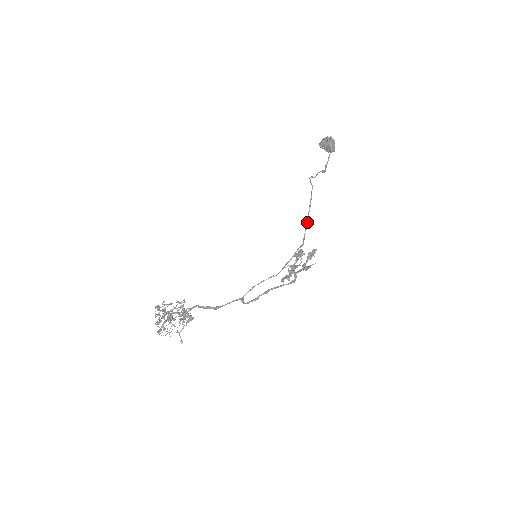
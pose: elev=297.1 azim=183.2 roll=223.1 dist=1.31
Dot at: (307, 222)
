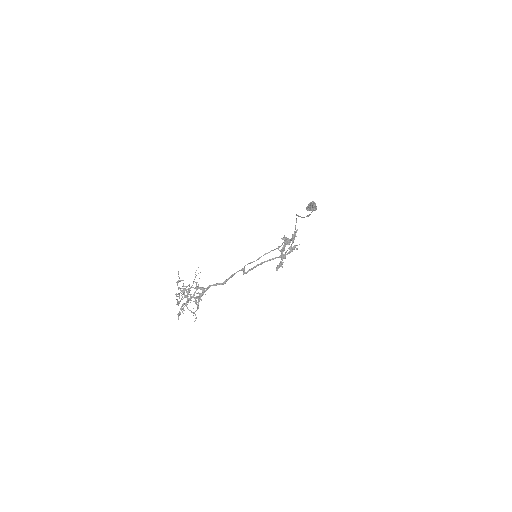
Dot at: occluded
